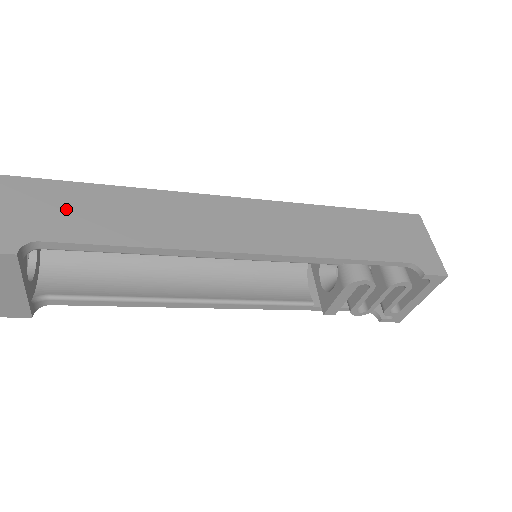
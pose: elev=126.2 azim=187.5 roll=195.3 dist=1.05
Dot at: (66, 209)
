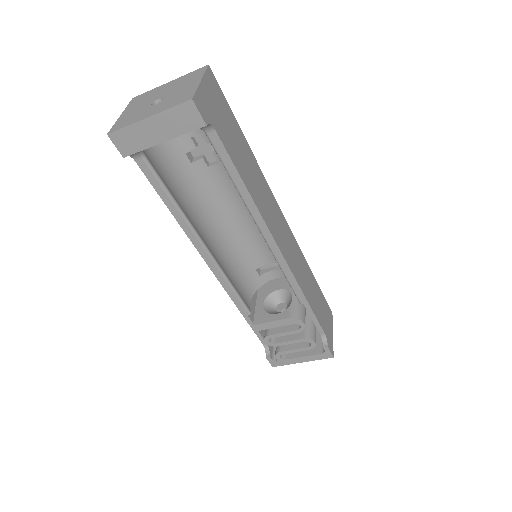
Dot at: (228, 127)
